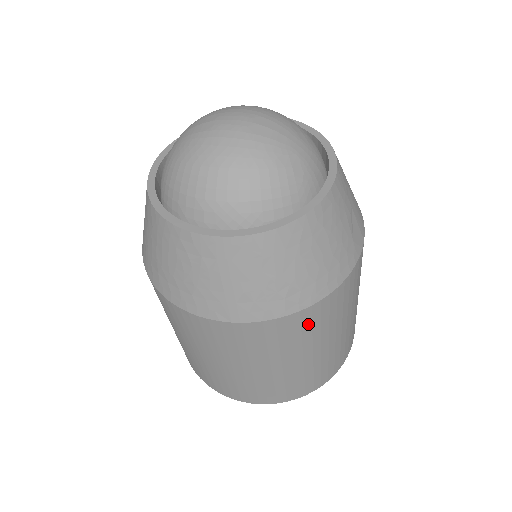
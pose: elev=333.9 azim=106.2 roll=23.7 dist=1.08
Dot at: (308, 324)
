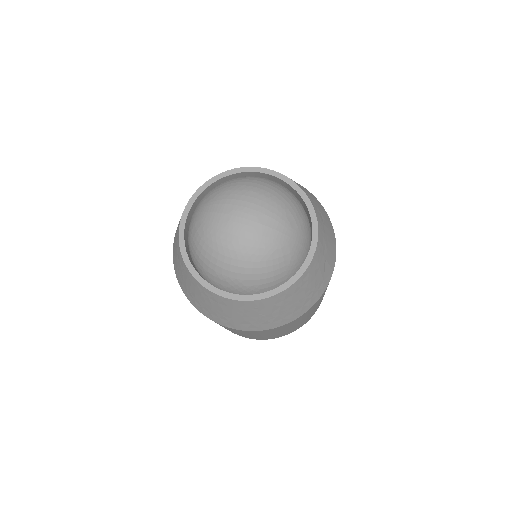
Dot at: occluded
